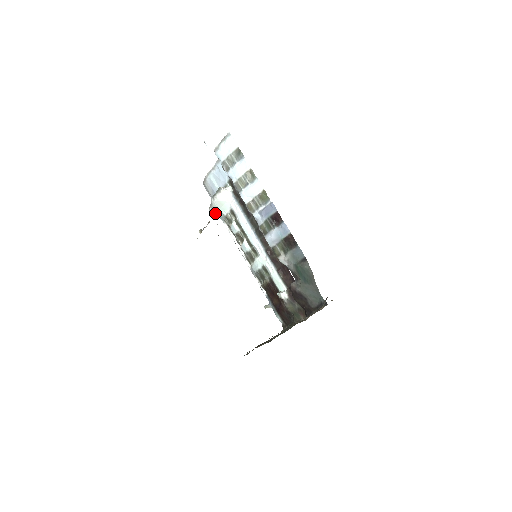
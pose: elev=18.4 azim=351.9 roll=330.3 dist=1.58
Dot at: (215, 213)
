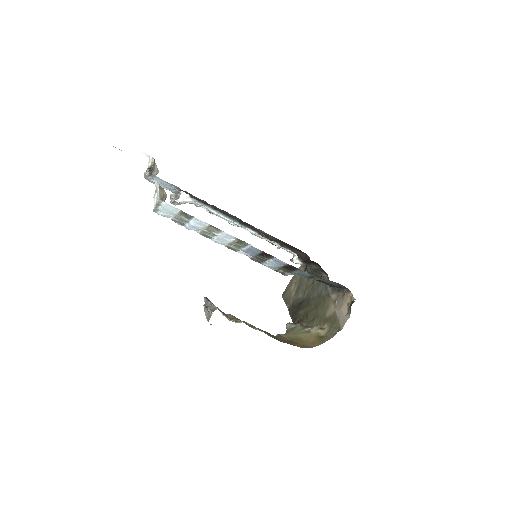
Dot at: occluded
